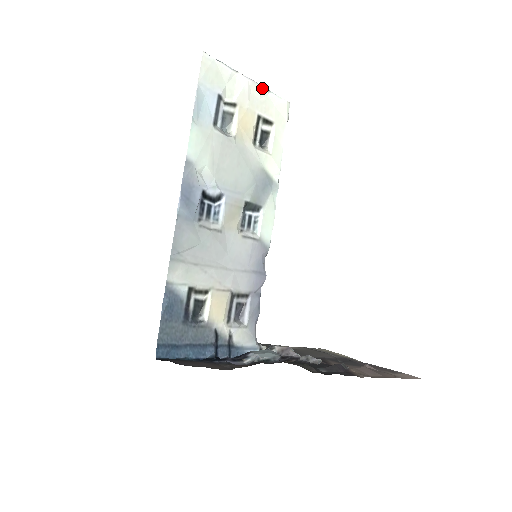
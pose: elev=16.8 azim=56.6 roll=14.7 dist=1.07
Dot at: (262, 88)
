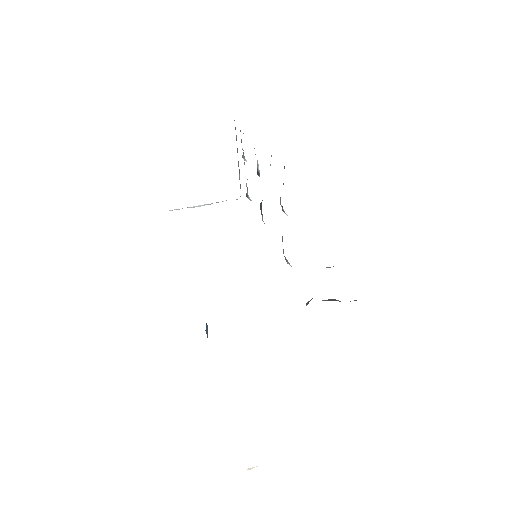
Dot at: occluded
